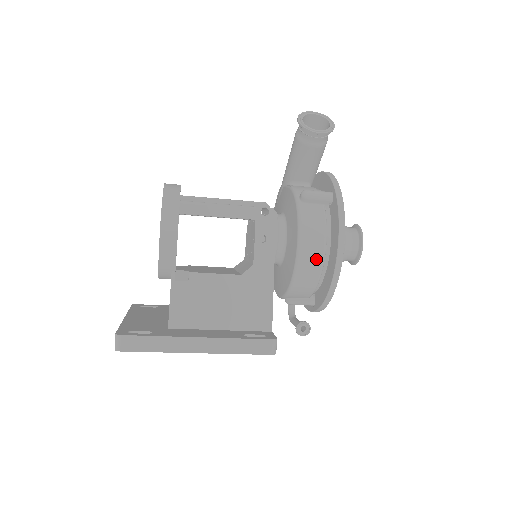
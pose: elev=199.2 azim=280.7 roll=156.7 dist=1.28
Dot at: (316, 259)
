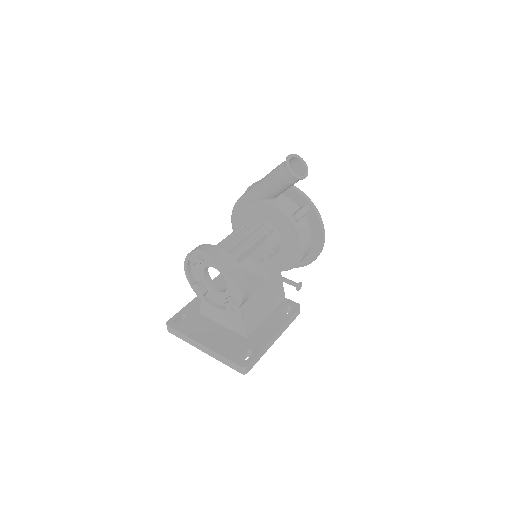
Dot at: (308, 251)
